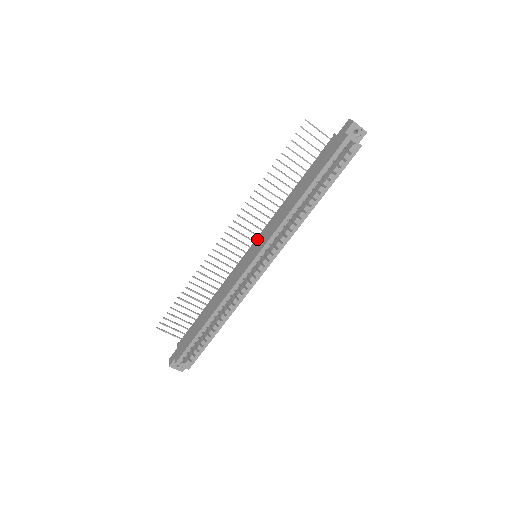
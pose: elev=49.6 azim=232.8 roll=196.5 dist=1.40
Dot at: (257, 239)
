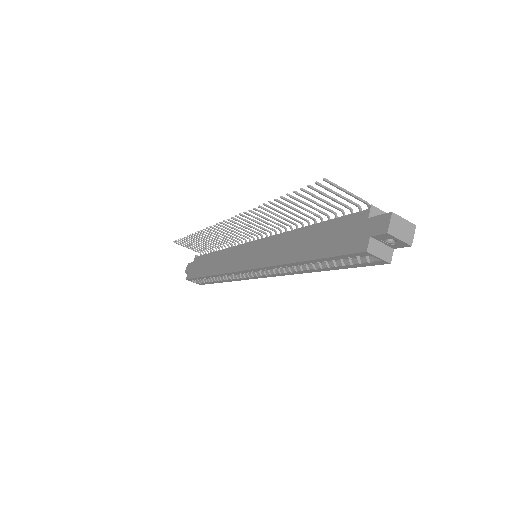
Dot at: (259, 242)
